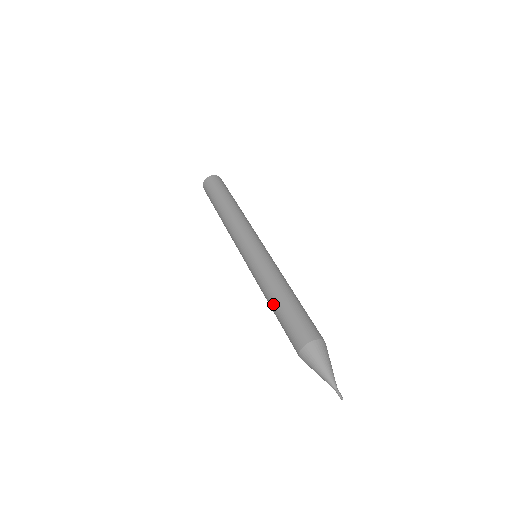
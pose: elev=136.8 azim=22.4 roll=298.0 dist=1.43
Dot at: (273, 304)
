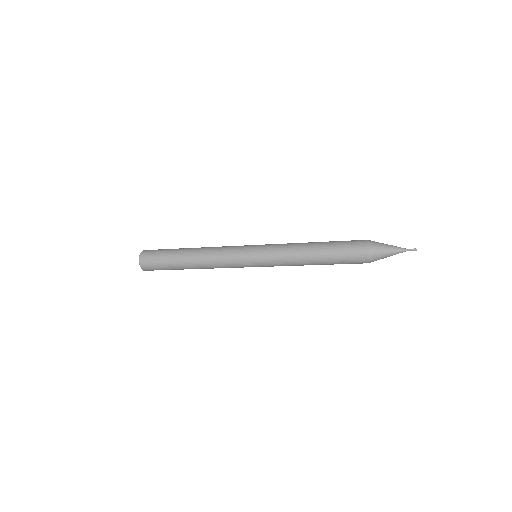
Dot at: (315, 251)
